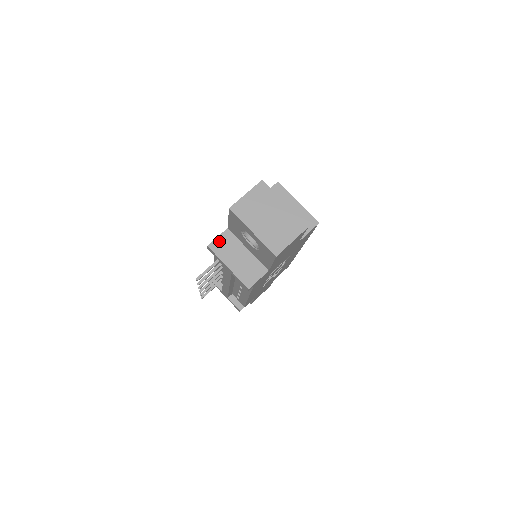
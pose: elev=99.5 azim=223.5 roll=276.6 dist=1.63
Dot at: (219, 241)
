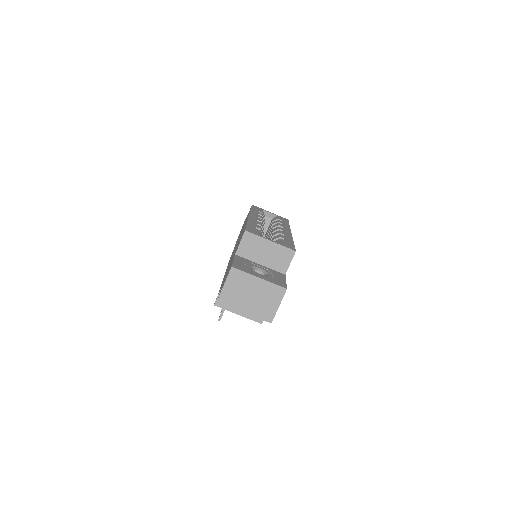
Dot at: occluded
